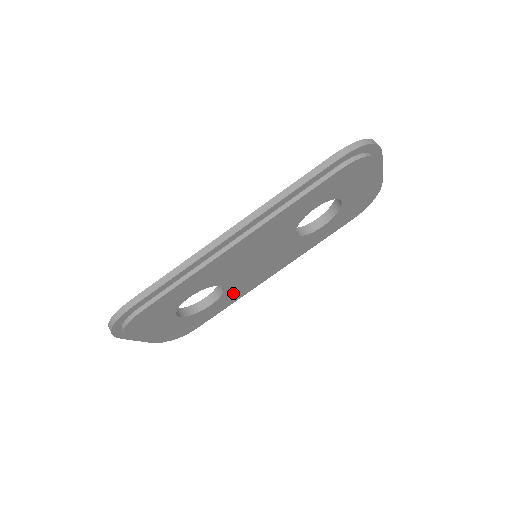
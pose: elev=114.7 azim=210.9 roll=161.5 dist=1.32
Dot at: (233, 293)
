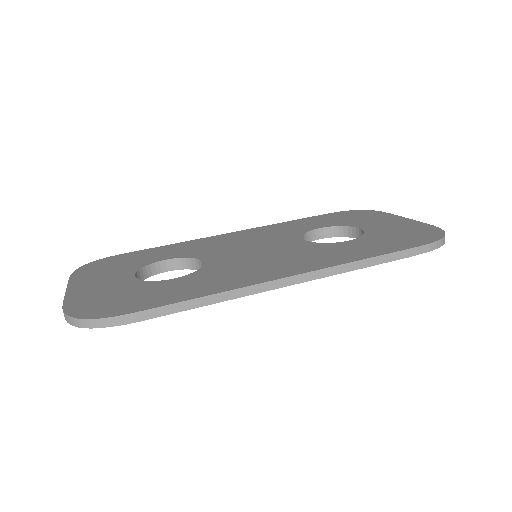
Dot at: occluded
